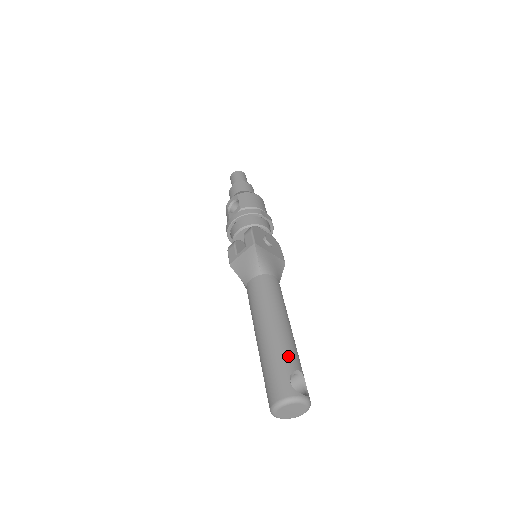
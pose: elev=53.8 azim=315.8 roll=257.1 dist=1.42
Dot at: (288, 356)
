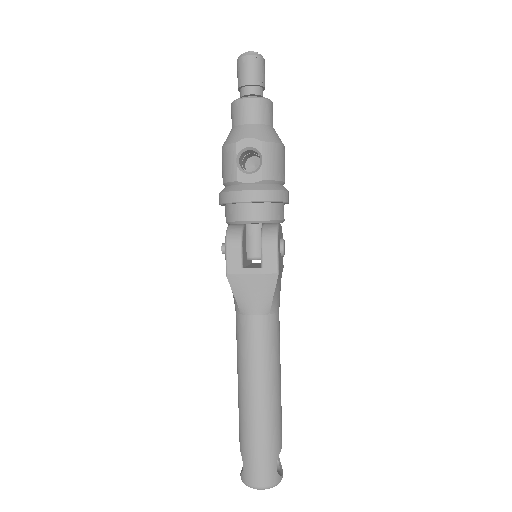
Dot at: (279, 435)
